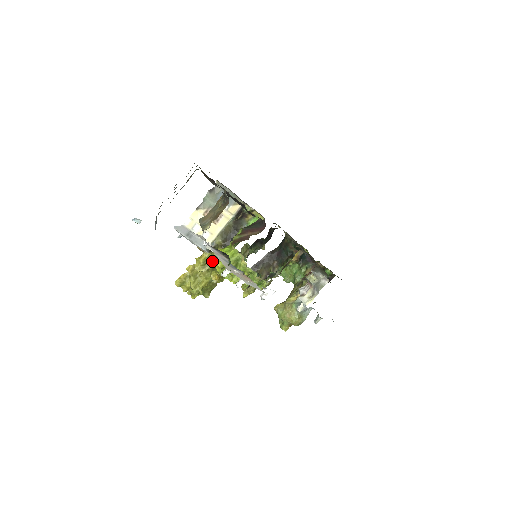
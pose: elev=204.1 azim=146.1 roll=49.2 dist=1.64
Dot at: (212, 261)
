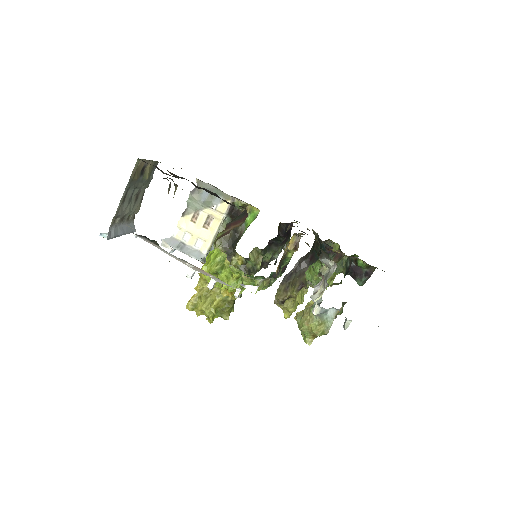
Dot at: occluded
